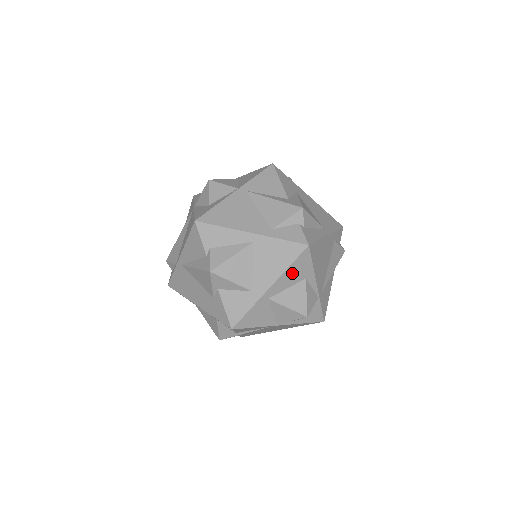
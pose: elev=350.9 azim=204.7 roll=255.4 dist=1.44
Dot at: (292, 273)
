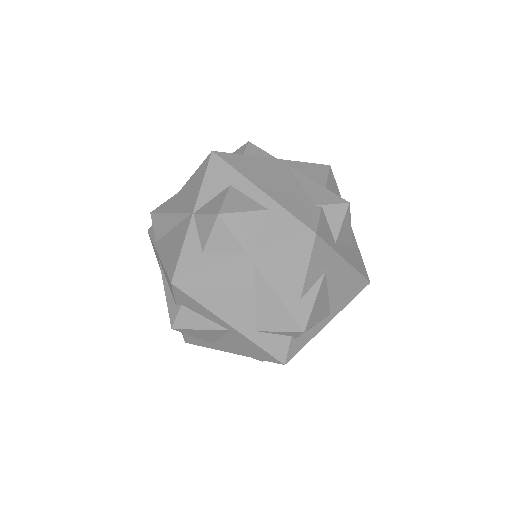
Dot at: occluded
